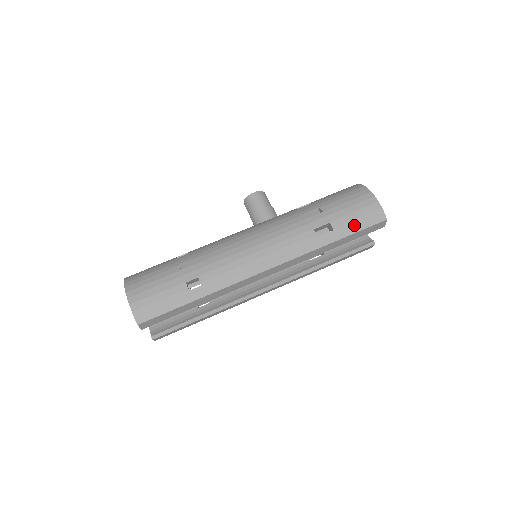
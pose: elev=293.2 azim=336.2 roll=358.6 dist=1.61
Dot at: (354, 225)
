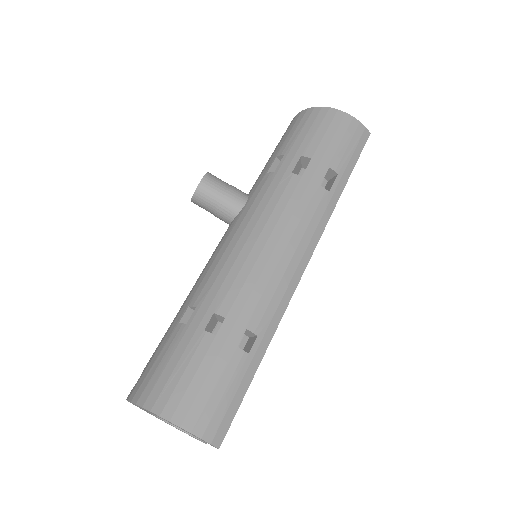
Dot at: (350, 157)
